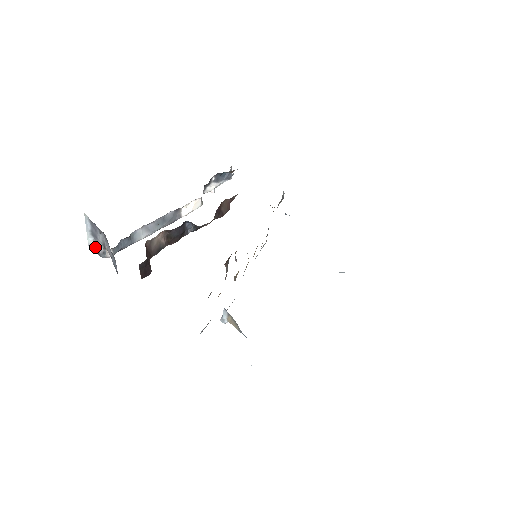
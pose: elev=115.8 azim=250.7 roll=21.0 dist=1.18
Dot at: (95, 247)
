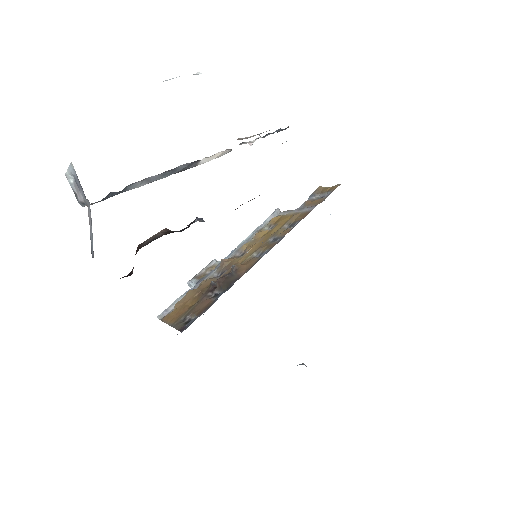
Dot at: (74, 187)
